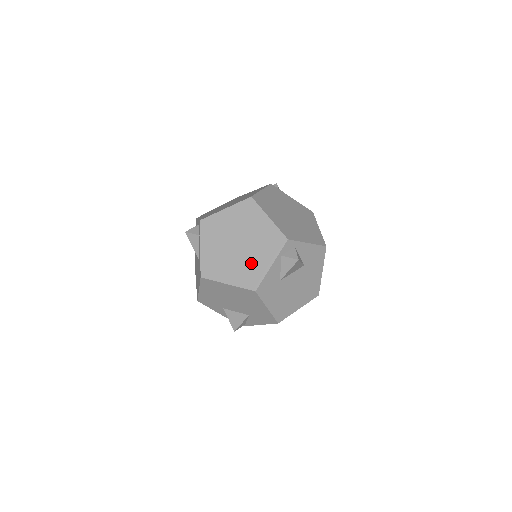
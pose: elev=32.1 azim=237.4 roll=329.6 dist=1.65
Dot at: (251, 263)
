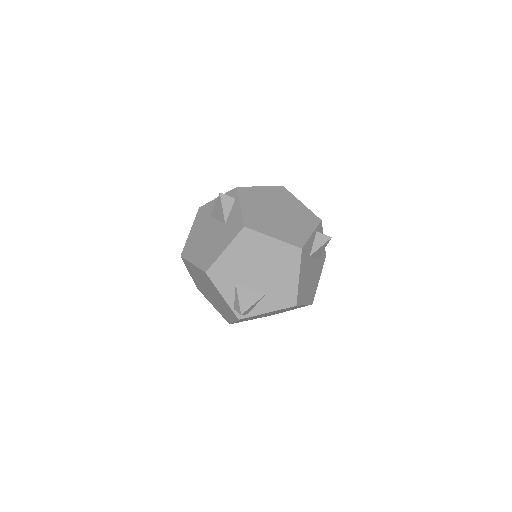
Dot at: (293, 228)
